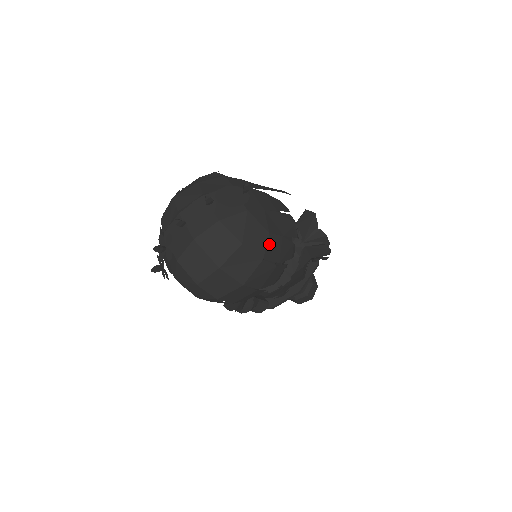
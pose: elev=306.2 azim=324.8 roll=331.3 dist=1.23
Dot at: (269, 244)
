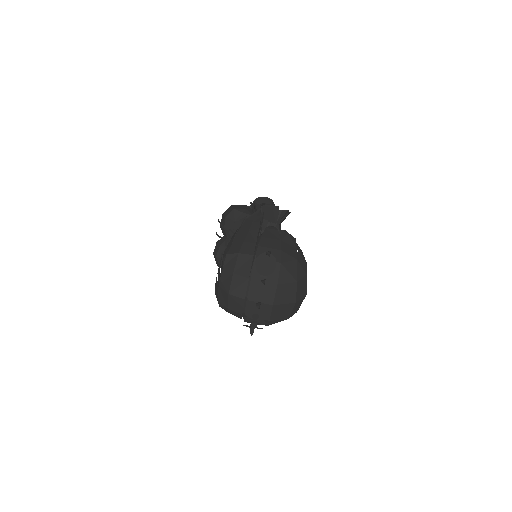
Dot at: (301, 264)
